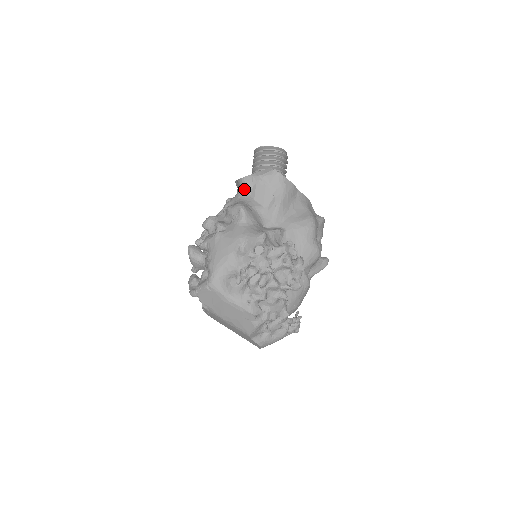
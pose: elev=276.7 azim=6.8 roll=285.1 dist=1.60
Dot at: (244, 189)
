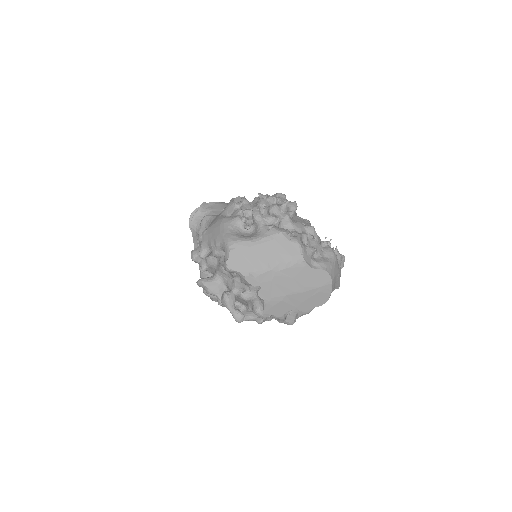
Dot at: occluded
